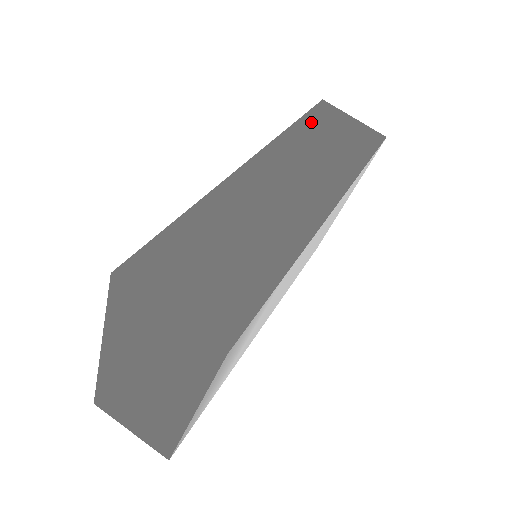
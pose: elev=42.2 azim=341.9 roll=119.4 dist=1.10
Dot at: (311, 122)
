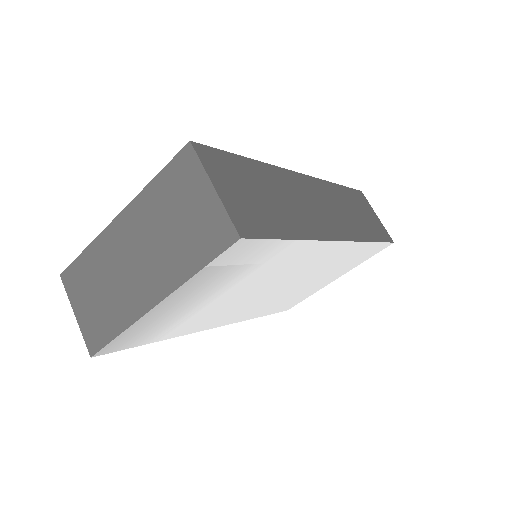
Dot at: (349, 193)
